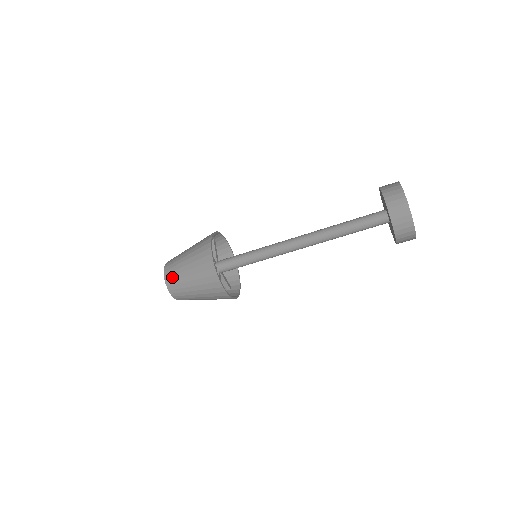
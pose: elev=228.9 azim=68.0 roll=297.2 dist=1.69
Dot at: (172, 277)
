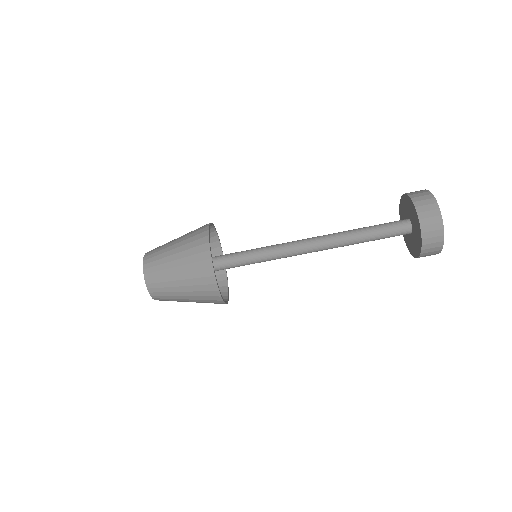
Dot at: (154, 267)
